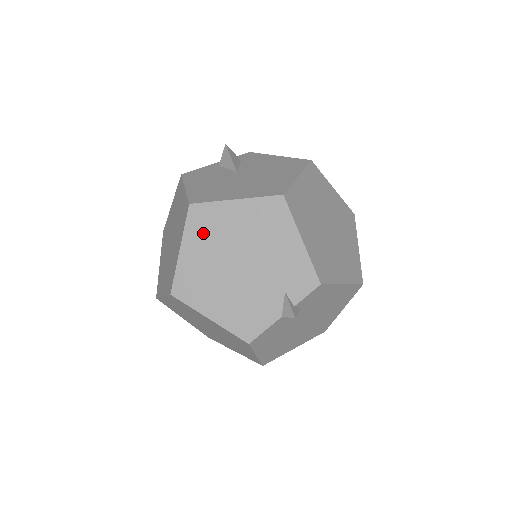
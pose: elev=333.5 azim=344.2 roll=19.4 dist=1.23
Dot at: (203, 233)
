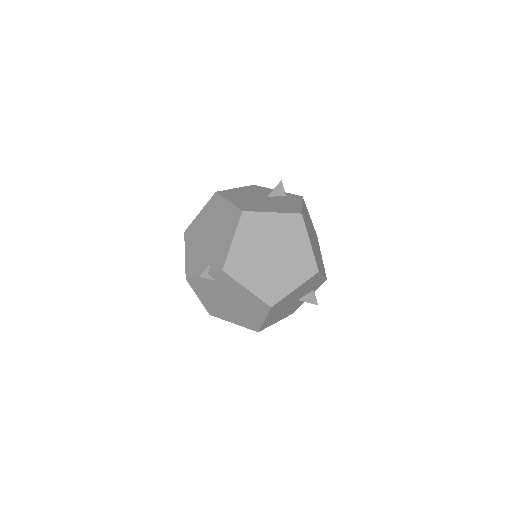
Dot at: (210, 210)
